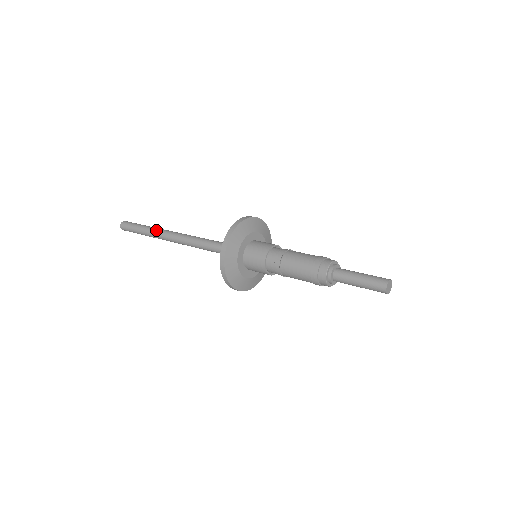
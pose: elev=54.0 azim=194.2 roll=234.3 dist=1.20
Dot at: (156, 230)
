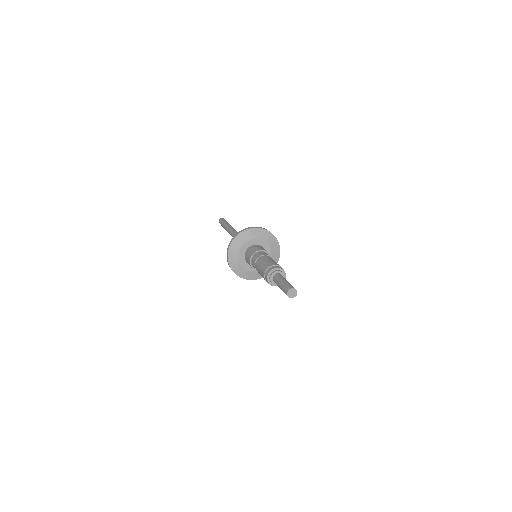
Dot at: (227, 230)
